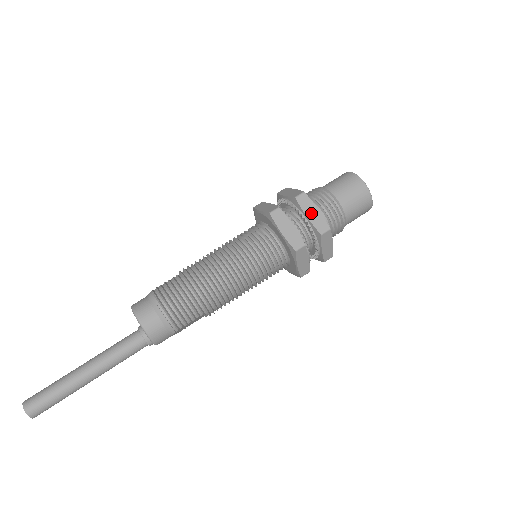
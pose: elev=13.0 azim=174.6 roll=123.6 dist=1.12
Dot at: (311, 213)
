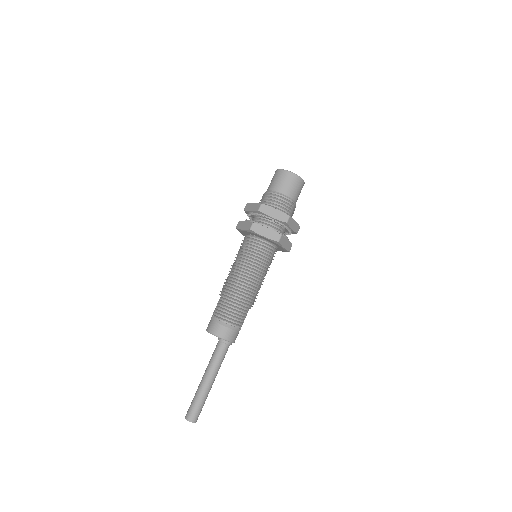
Dot at: (273, 214)
